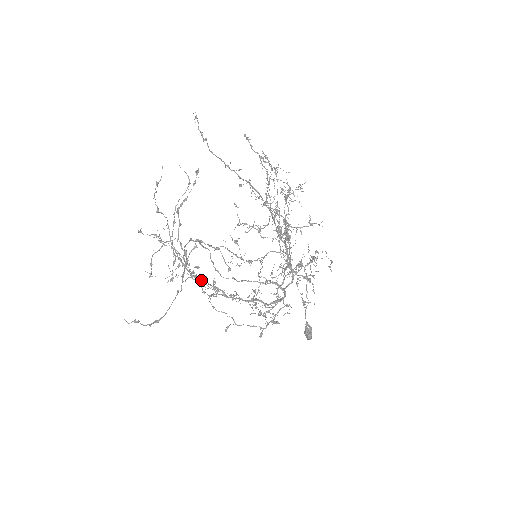
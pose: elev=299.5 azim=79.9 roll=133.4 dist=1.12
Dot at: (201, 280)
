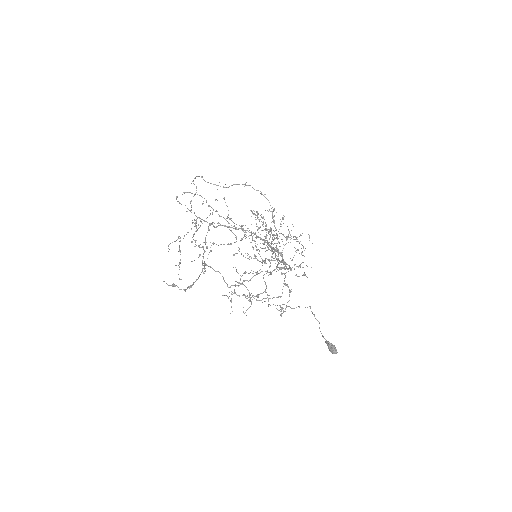
Dot at: (217, 226)
